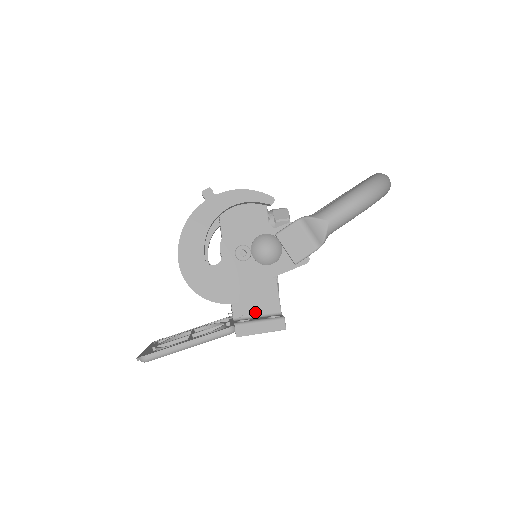
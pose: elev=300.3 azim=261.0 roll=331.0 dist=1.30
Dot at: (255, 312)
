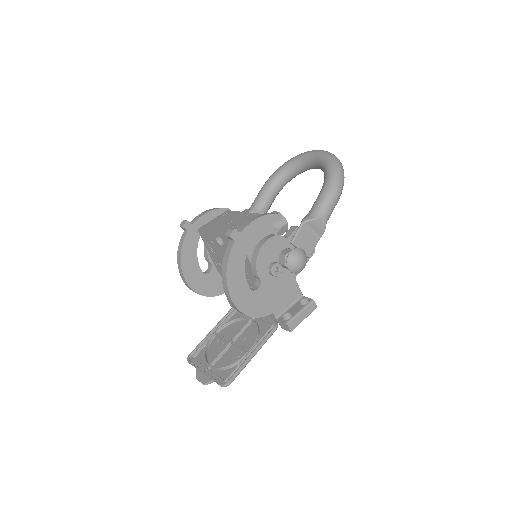
Dot at: (287, 305)
